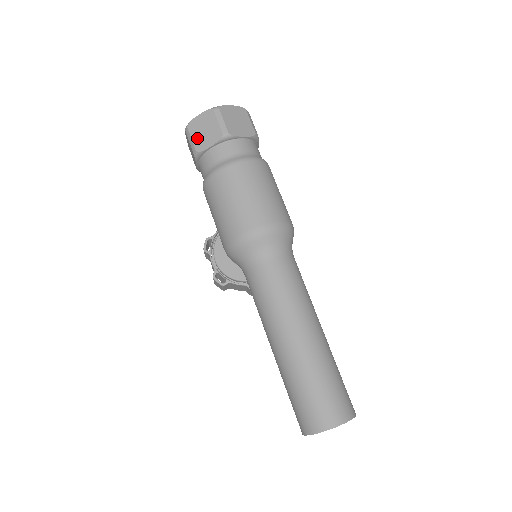
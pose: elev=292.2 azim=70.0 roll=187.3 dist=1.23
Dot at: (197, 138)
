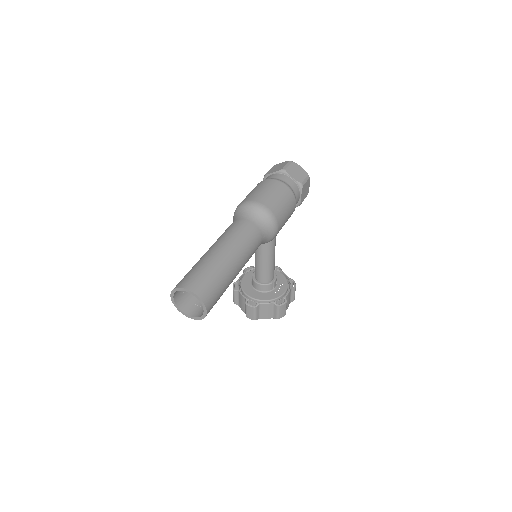
Dot at: (272, 170)
